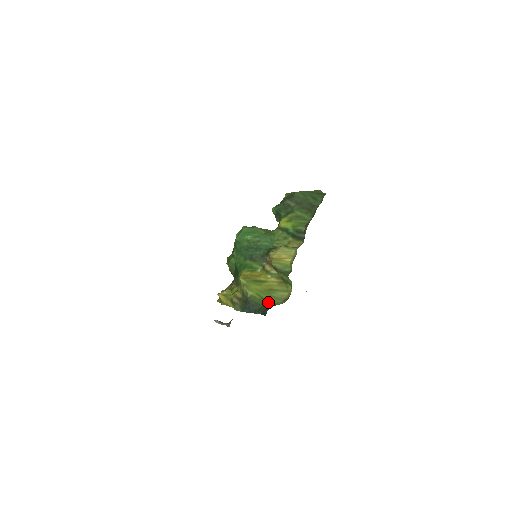
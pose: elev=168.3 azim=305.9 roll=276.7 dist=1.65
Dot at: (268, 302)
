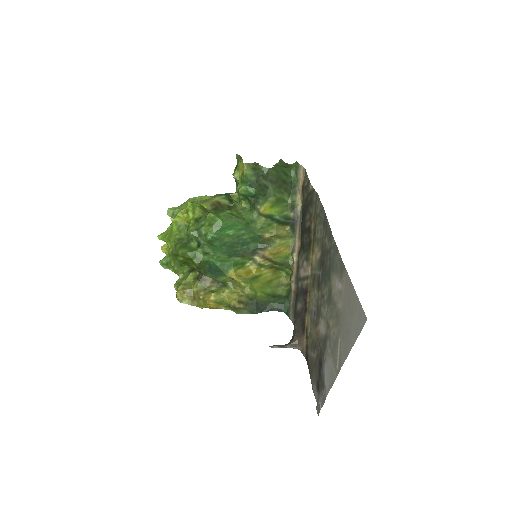
Dot at: (273, 296)
